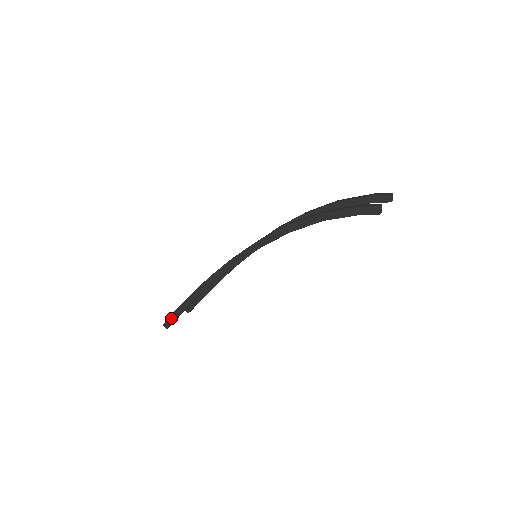
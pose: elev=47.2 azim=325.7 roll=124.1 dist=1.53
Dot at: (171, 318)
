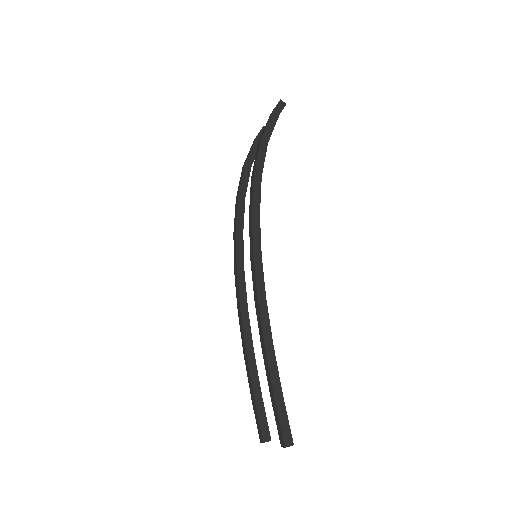
Dot at: (282, 419)
